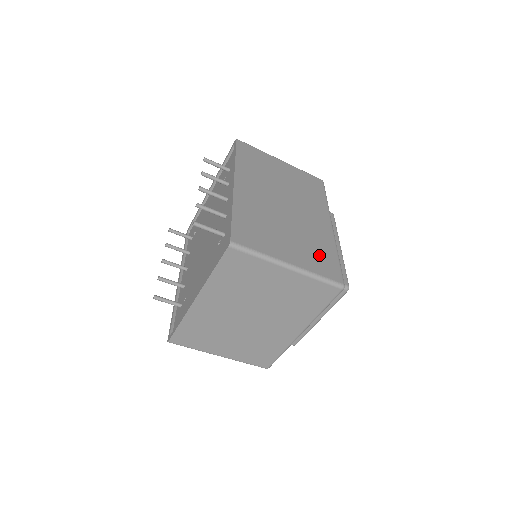
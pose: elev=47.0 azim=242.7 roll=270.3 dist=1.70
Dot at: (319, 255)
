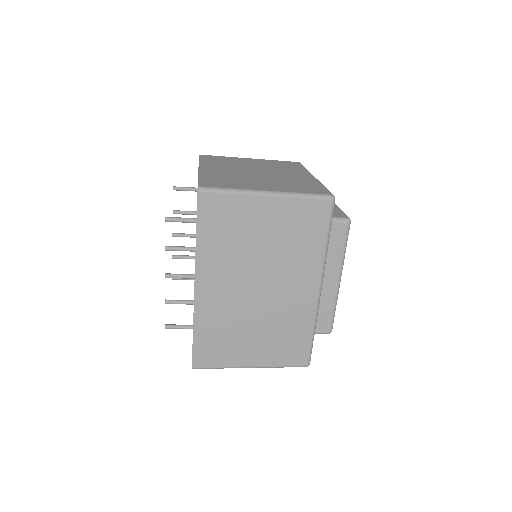
Dot at: (288, 343)
